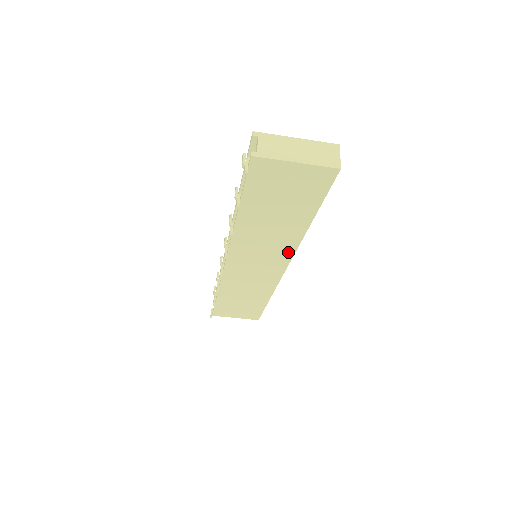
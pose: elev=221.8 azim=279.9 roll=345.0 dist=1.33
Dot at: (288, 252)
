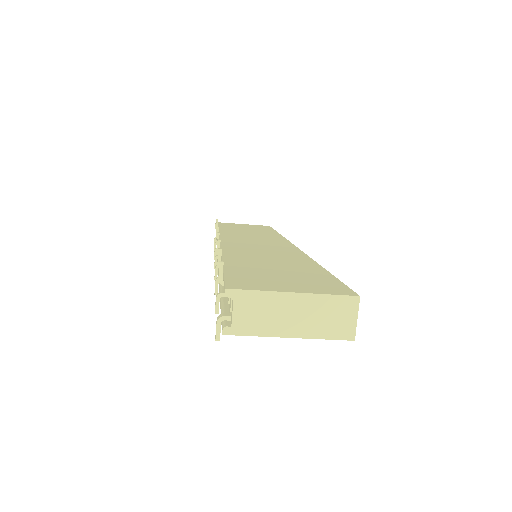
Dot at: occluded
